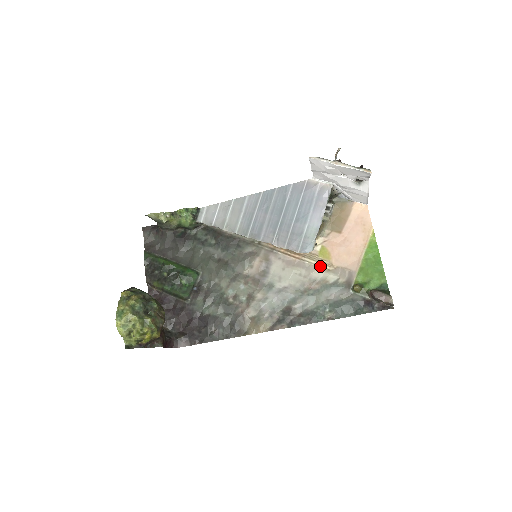
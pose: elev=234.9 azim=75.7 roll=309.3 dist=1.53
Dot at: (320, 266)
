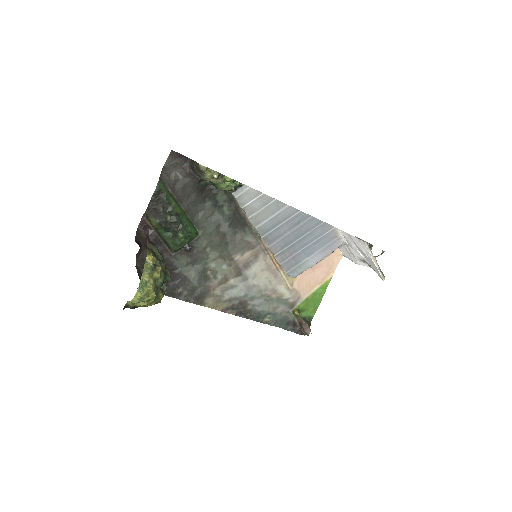
Dot at: (286, 282)
